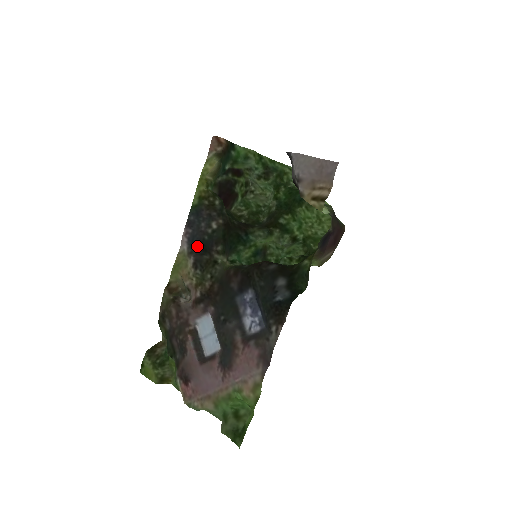
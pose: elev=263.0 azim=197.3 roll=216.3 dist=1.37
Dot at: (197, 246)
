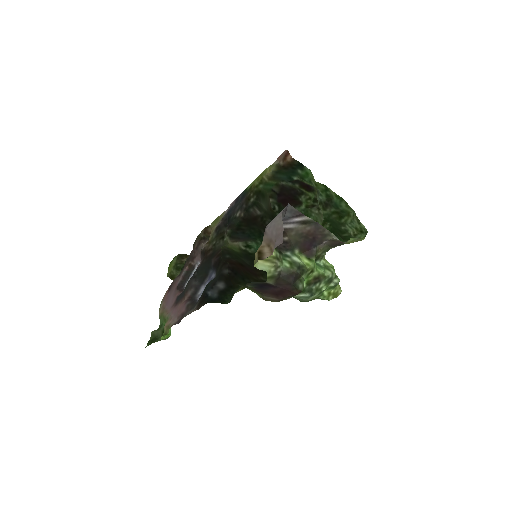
Dot at: (228, 218)
